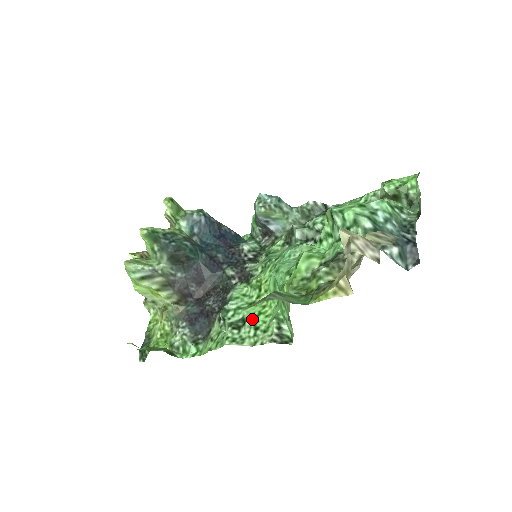
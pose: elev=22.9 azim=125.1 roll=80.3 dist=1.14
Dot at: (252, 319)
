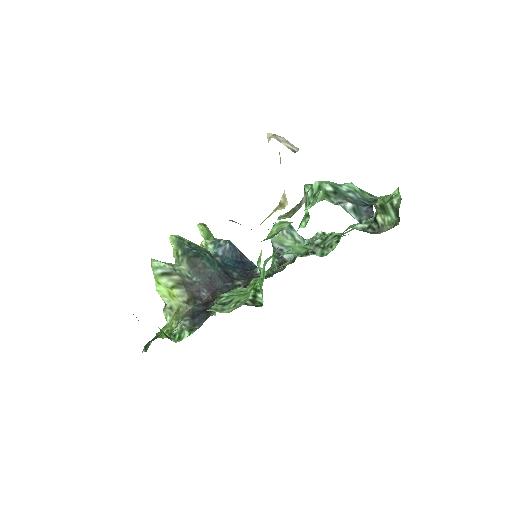
Dot at: (237, 298)
